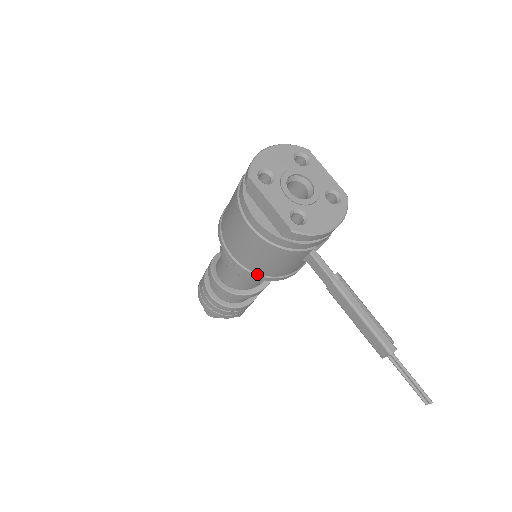
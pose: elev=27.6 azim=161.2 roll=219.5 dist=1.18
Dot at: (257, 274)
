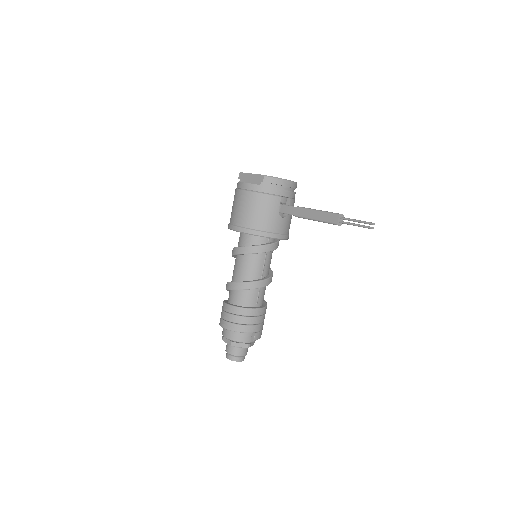
Dot at: (253, 230)
